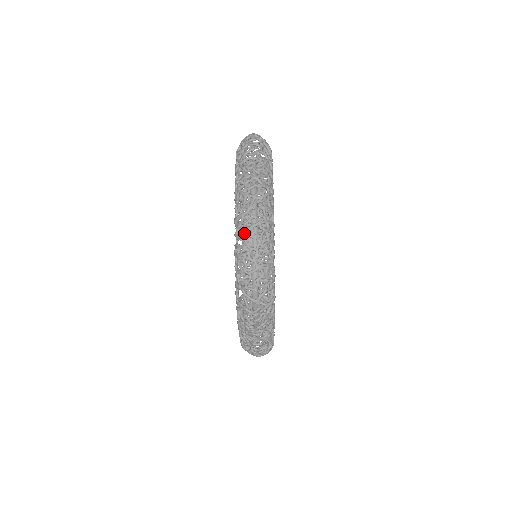
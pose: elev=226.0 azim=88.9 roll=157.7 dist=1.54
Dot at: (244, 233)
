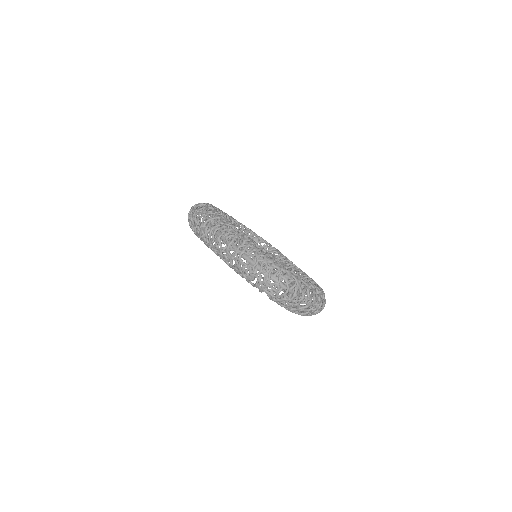
Dot at: occluded
